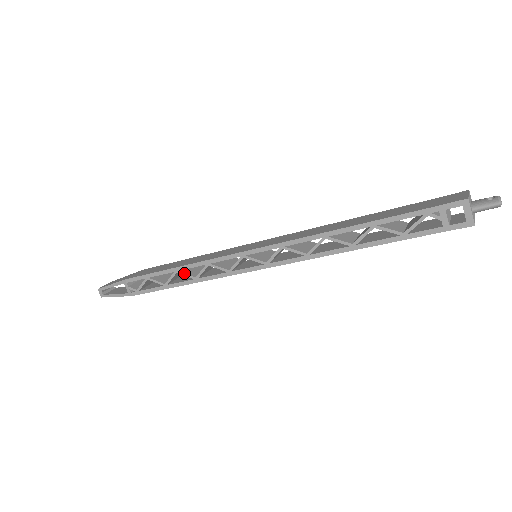
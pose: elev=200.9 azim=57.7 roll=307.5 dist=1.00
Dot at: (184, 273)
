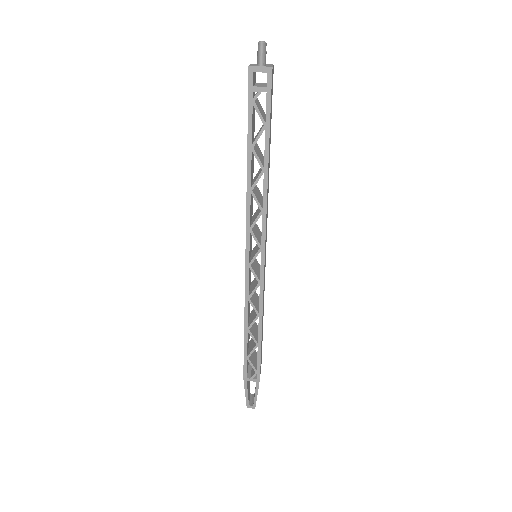
Dot at: (251, 323)
